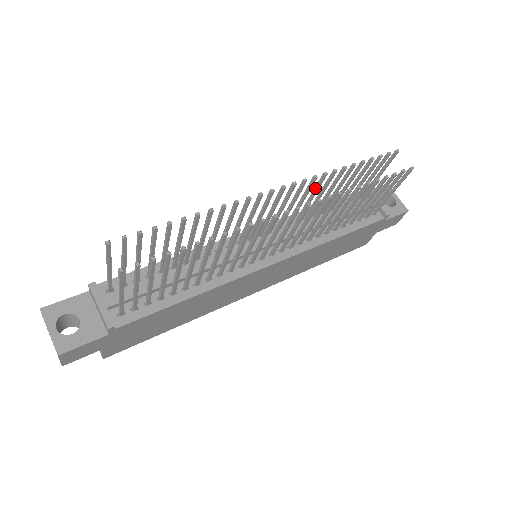
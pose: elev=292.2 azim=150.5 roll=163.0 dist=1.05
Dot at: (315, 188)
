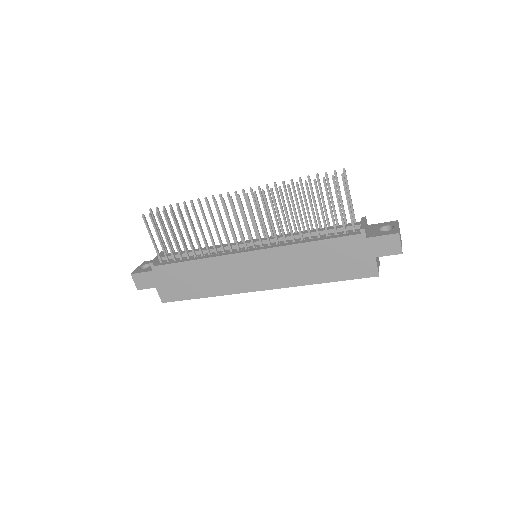
Dot at: (278, 198)
